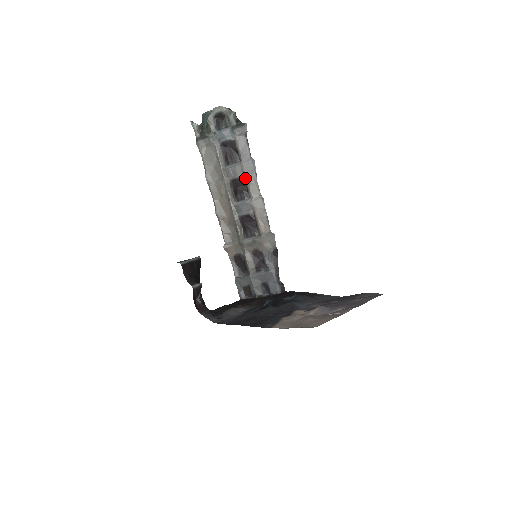
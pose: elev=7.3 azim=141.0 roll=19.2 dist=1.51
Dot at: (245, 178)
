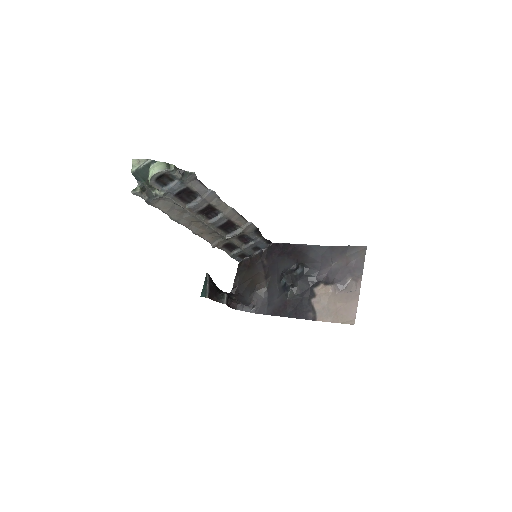
Dot at: (210, 205)
